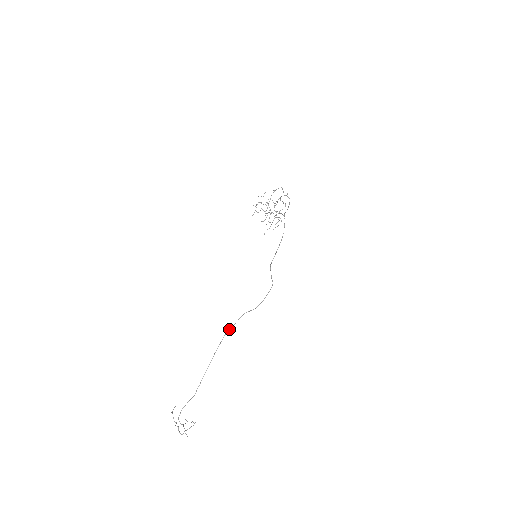
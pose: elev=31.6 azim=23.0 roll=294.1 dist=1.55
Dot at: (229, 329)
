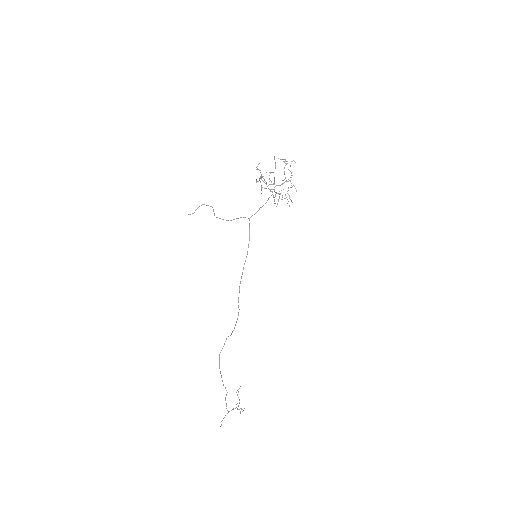
Dot at: (221, 350)
